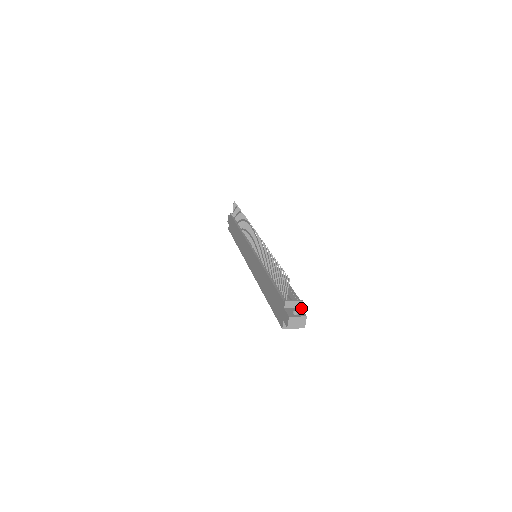
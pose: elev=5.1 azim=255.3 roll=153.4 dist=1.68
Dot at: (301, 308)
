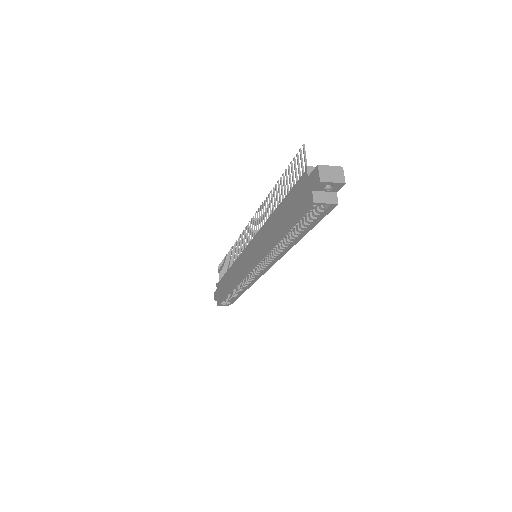
Dot at: occluded
